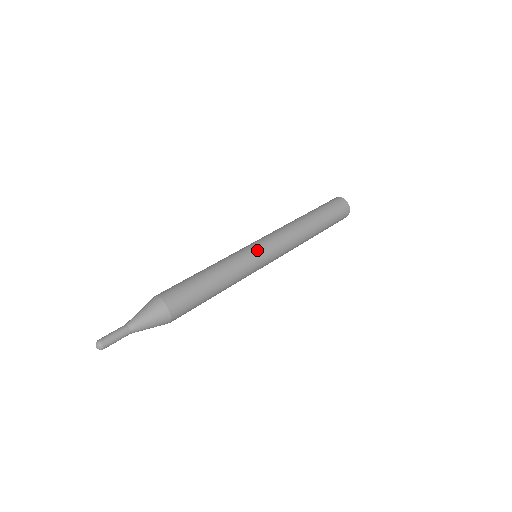
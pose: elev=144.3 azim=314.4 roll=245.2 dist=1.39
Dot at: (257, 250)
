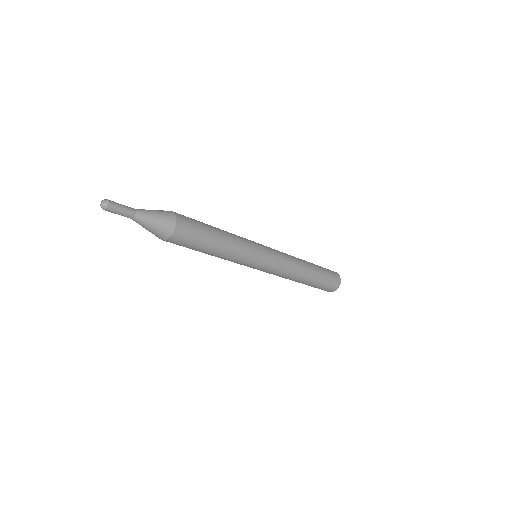
Dot at: occluded
